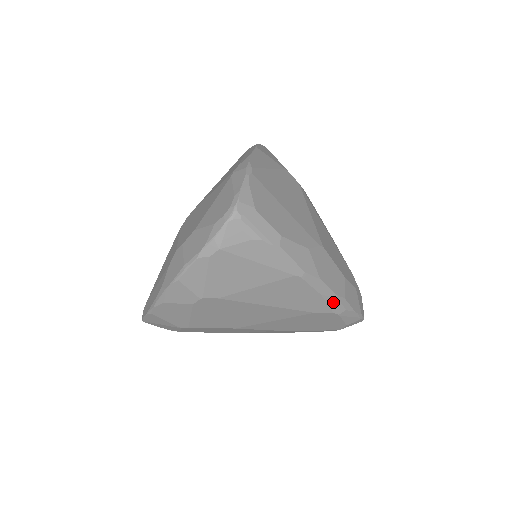
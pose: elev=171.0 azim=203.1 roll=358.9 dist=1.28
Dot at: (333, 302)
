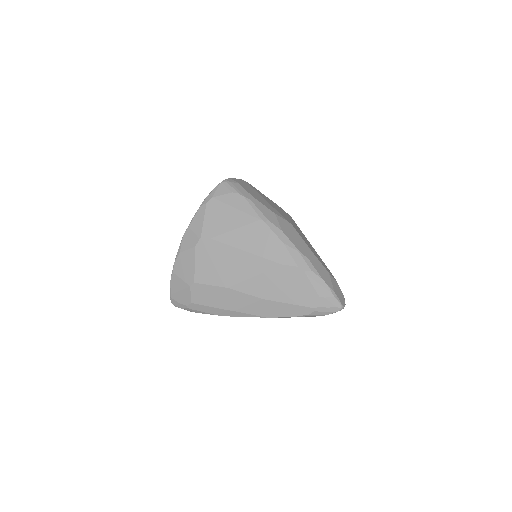
Dot at: (296, 256)
